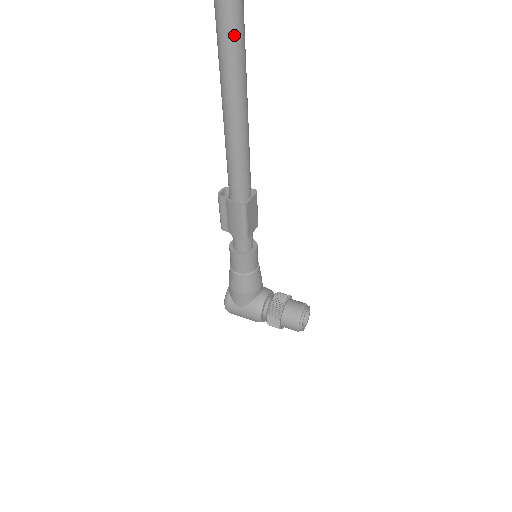
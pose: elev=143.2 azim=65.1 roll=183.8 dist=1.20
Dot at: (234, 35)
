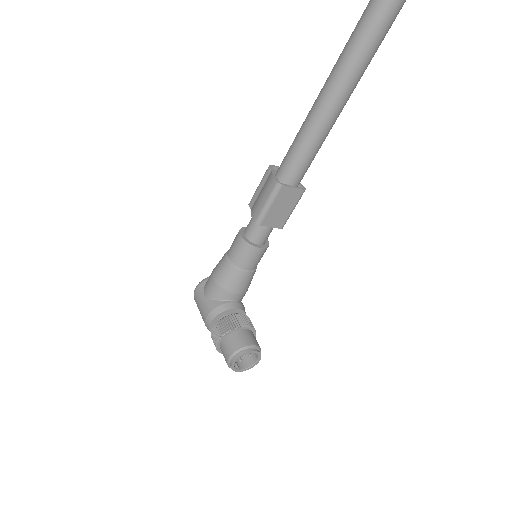
Dot at: out of frame
